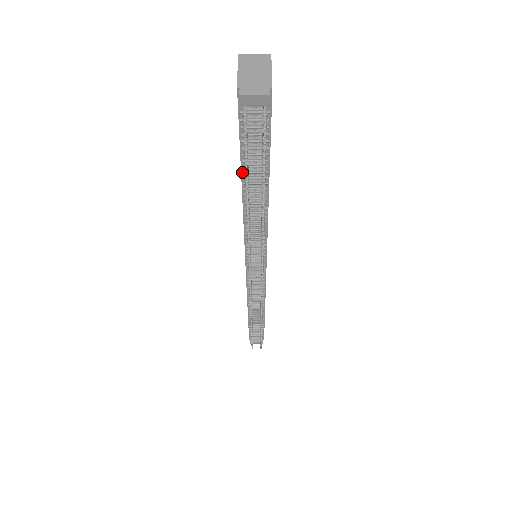
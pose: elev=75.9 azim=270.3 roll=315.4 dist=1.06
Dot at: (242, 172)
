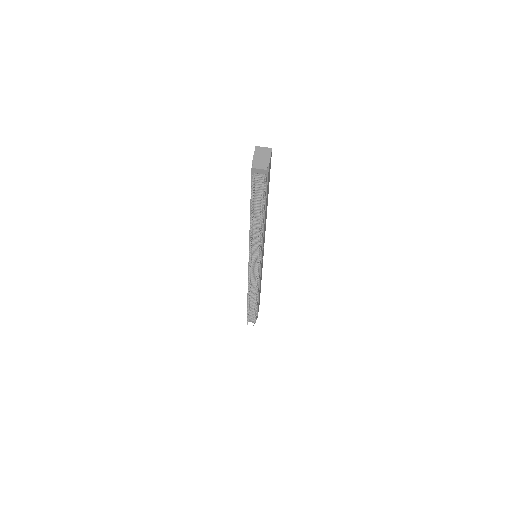
Dot at: occluded
